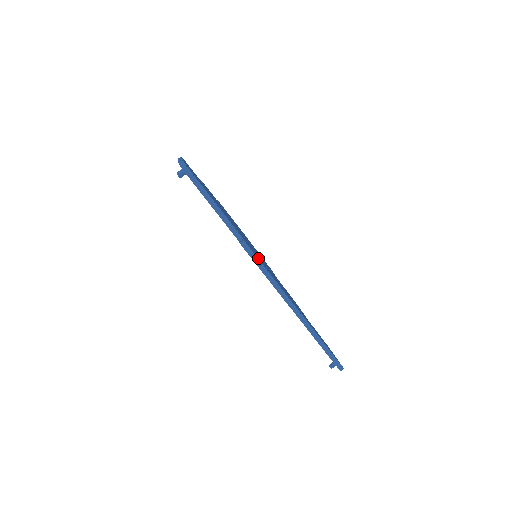
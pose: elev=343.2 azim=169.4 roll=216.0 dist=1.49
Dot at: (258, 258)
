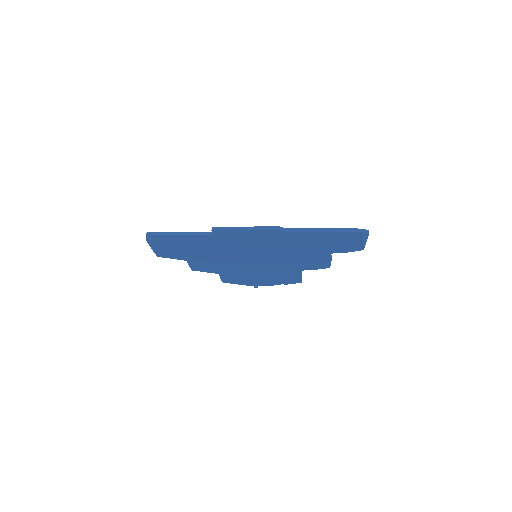
Dot at: occluded
